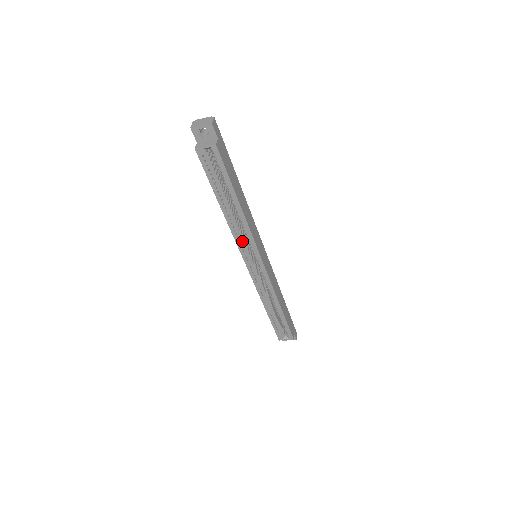
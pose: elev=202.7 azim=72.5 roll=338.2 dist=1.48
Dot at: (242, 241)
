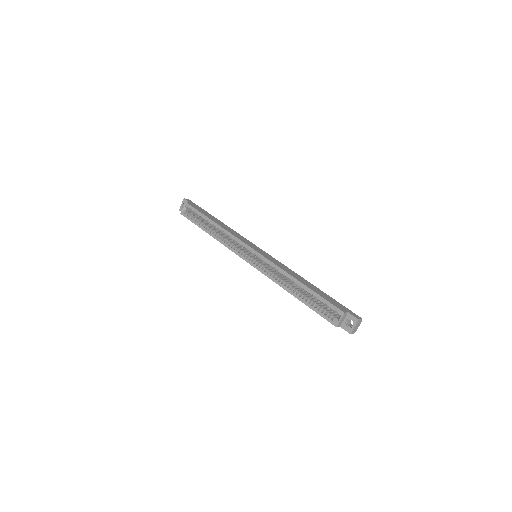
Dot at: (234, 247)
